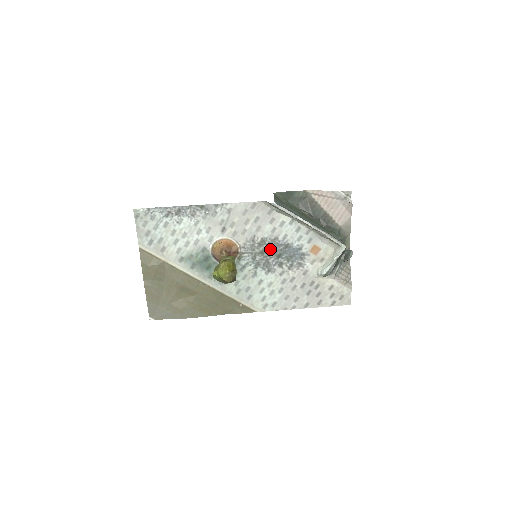
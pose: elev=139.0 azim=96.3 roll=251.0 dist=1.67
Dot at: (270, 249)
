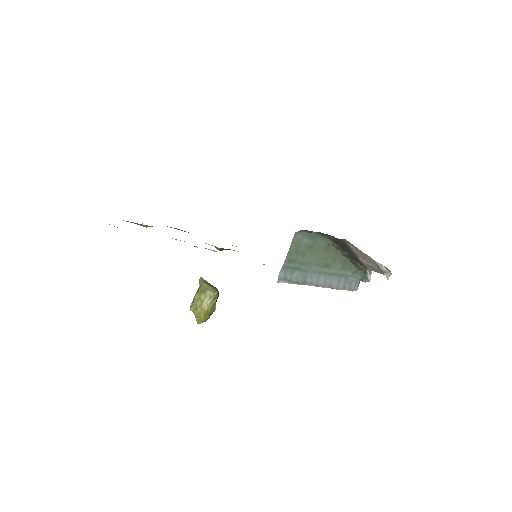
Dot at: occluded
